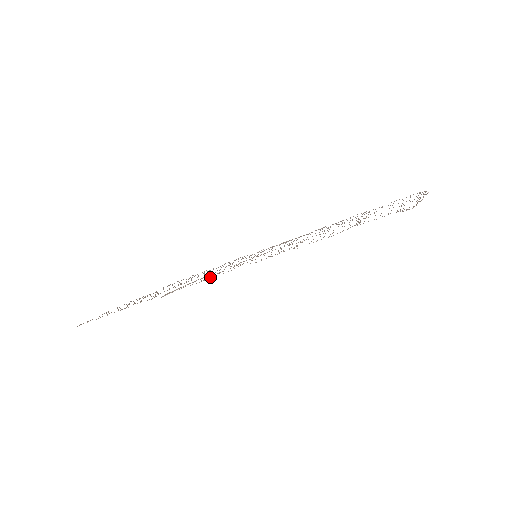
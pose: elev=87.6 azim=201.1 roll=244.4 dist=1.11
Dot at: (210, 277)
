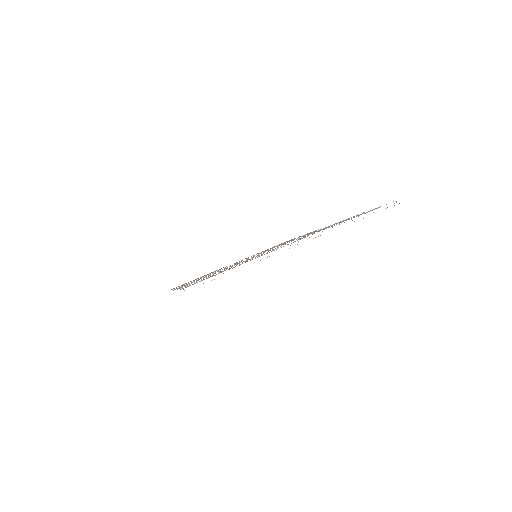
Dot at: occluded
